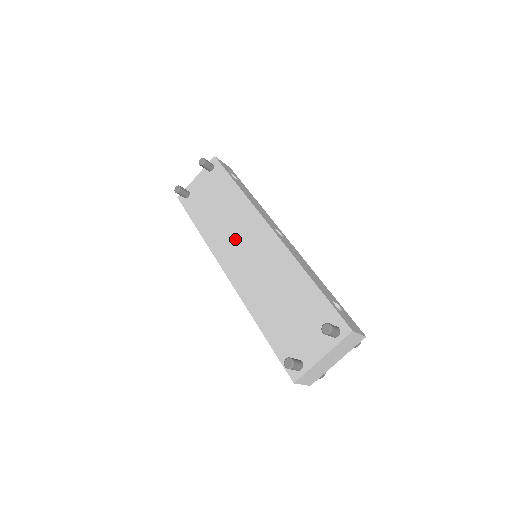
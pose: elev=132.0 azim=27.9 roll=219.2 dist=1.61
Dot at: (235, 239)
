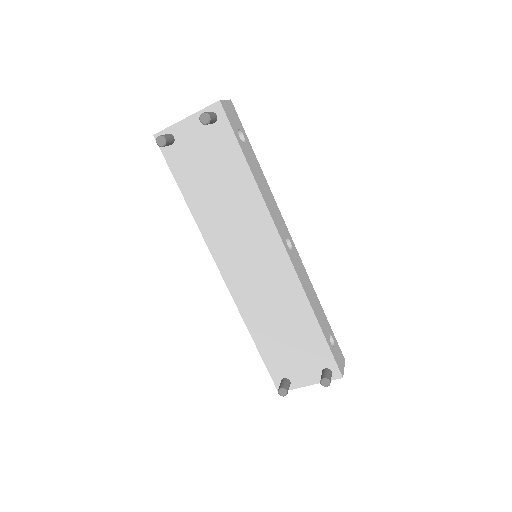
Dot at: (238, 240)
